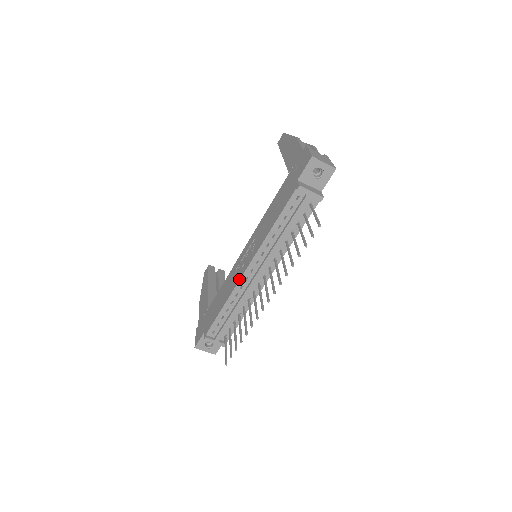
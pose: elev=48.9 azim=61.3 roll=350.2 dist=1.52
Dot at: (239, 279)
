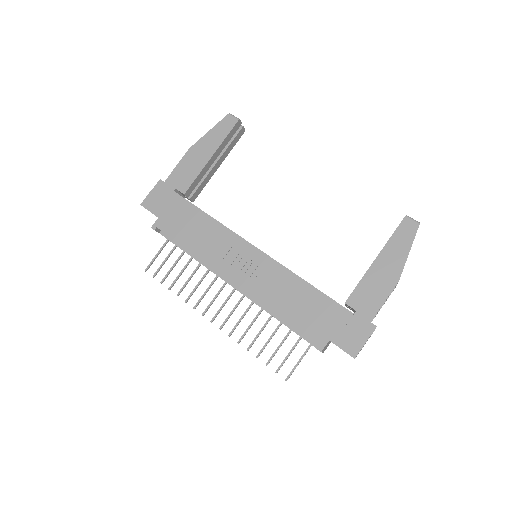
Dot at: (220, 272)
